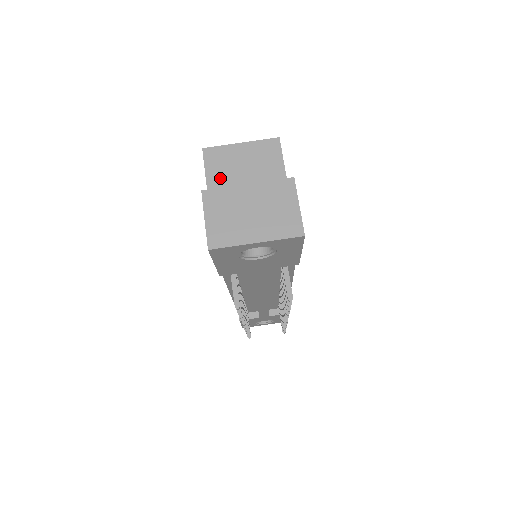
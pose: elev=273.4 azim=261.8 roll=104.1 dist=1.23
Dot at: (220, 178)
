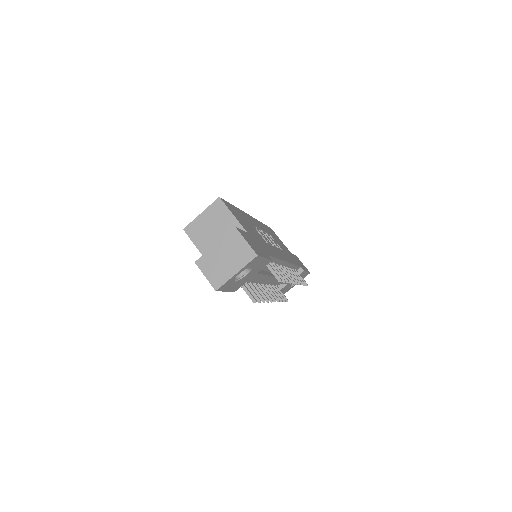
Dot at: (202, 241)
